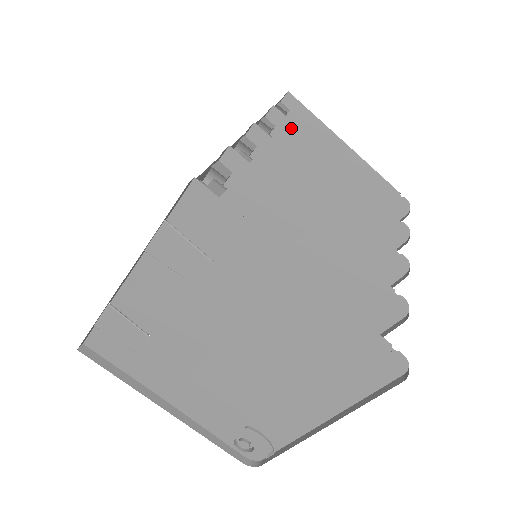
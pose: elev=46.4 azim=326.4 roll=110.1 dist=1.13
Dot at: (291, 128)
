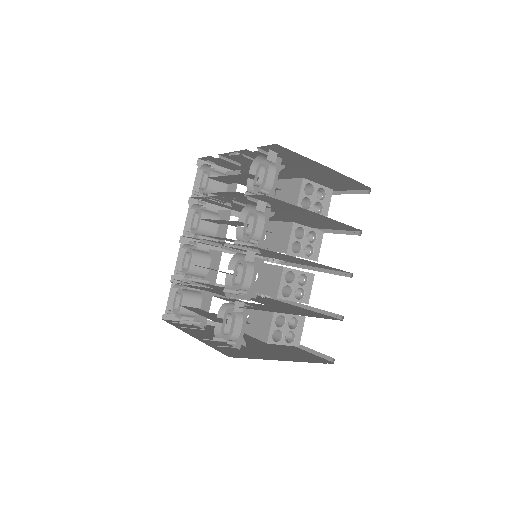
Dot at: (279, 201)
